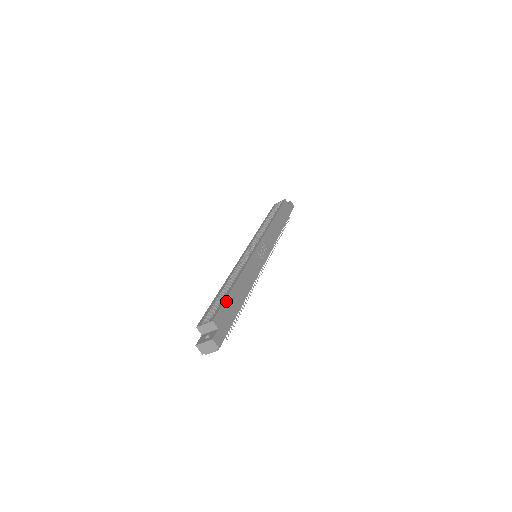
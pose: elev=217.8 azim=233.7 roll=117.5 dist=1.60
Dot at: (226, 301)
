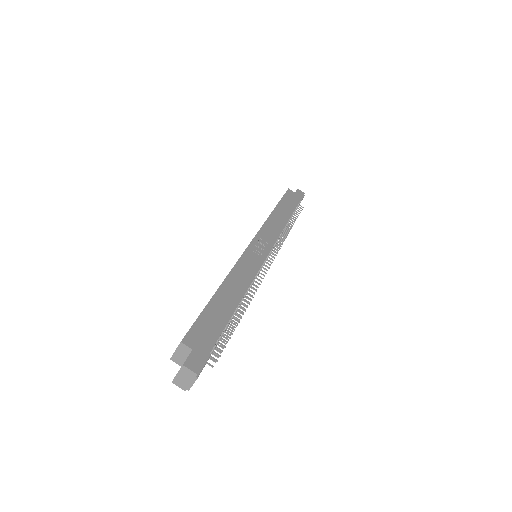
Dot at: (203, 313)
